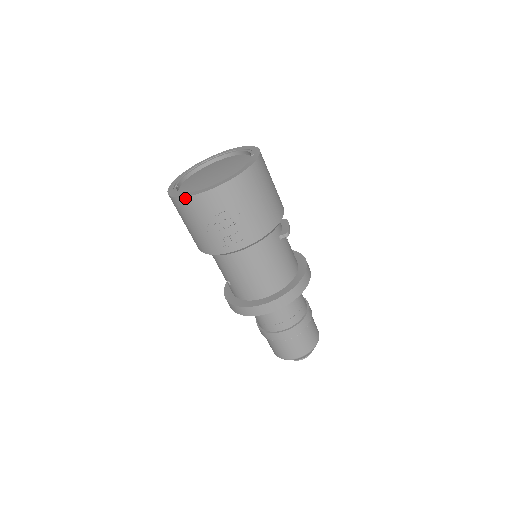
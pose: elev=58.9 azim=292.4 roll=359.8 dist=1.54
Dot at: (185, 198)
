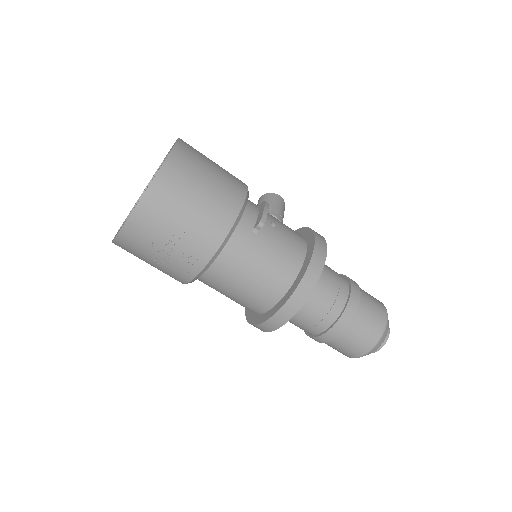
Dot at: (114, 241)
